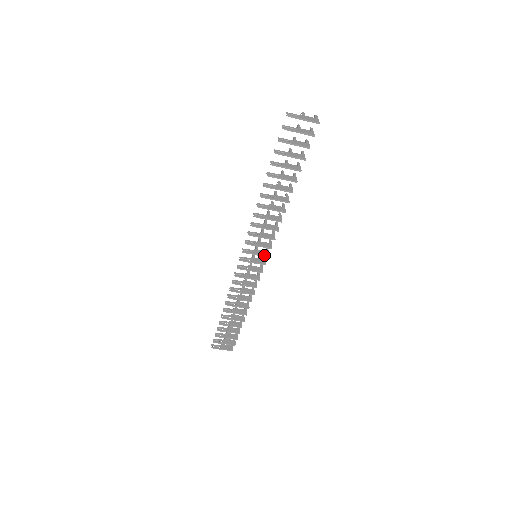
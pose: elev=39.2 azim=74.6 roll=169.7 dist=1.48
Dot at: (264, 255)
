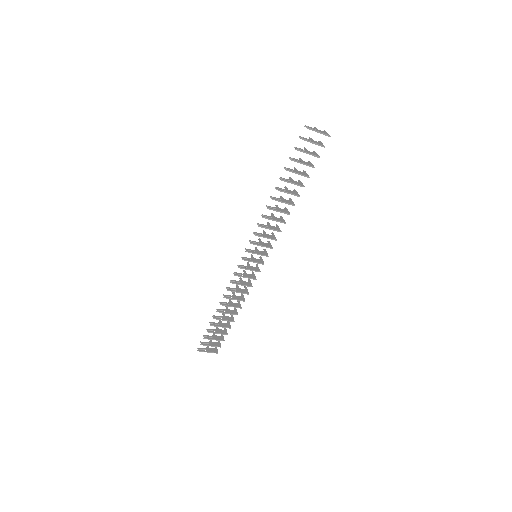
Dot at: (264, 255)
